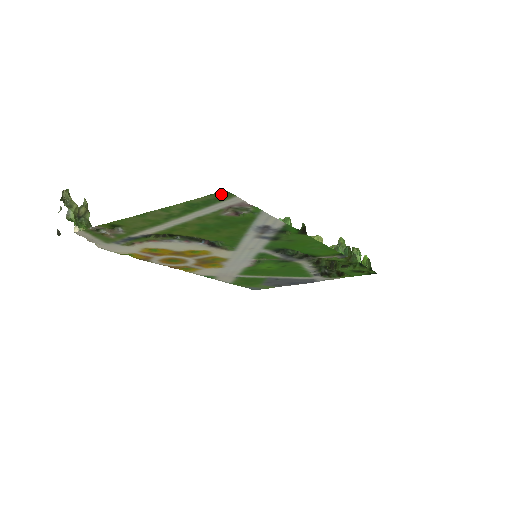
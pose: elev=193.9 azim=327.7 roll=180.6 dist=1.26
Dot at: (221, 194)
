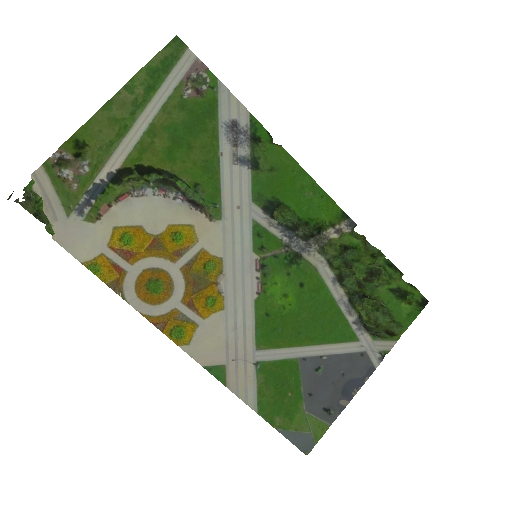
Dot at: (174, 44)
